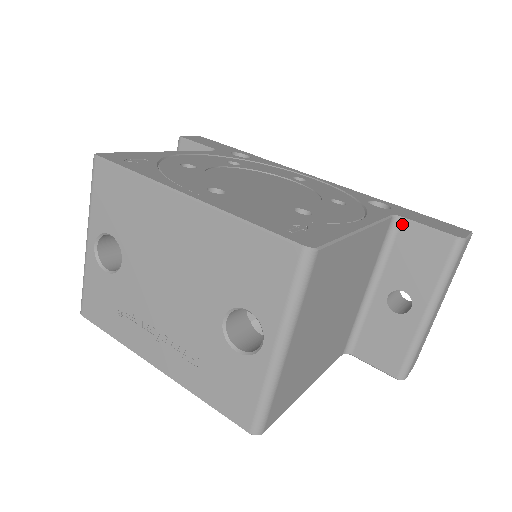
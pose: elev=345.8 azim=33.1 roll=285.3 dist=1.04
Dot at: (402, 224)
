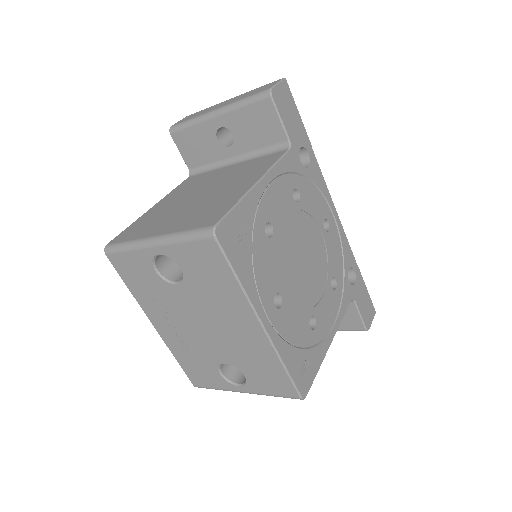
Dot at: (351, 303)
